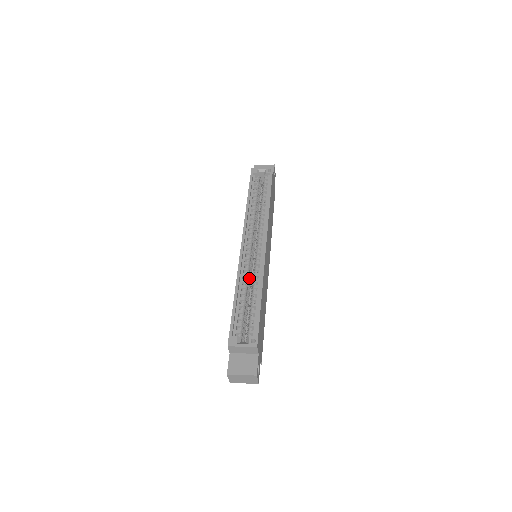
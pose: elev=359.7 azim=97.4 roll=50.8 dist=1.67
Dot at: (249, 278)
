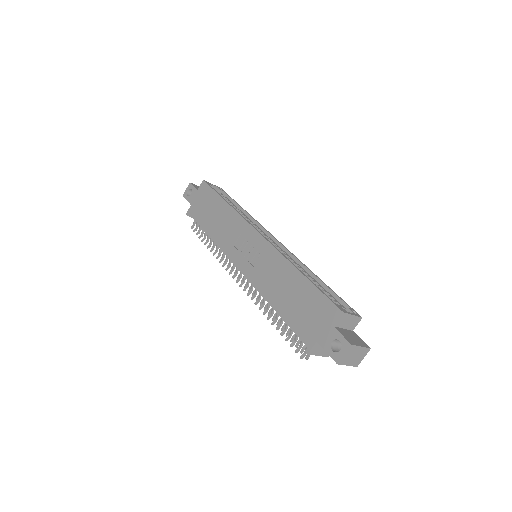
Dot at: occluded
